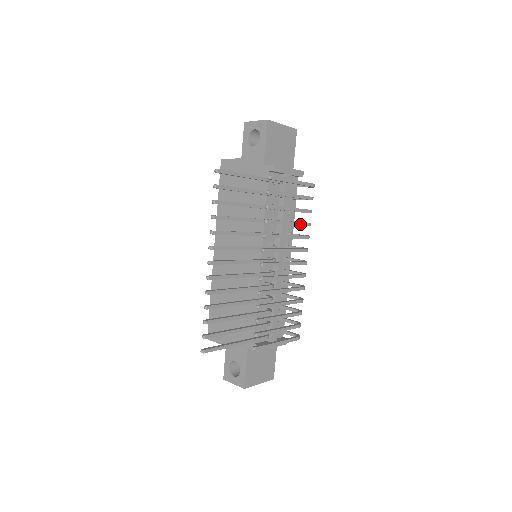
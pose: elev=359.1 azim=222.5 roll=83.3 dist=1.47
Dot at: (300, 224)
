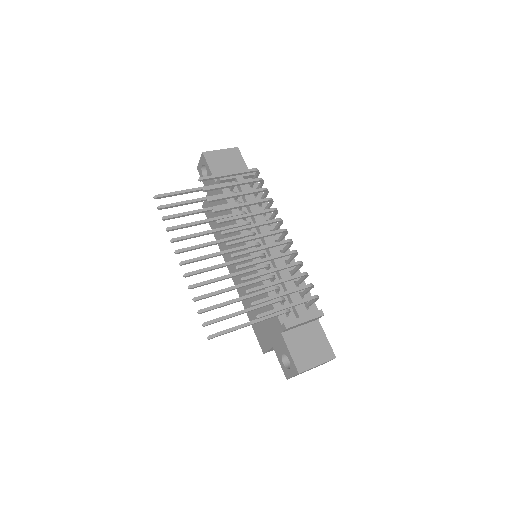
Dot at: (256, 202)
